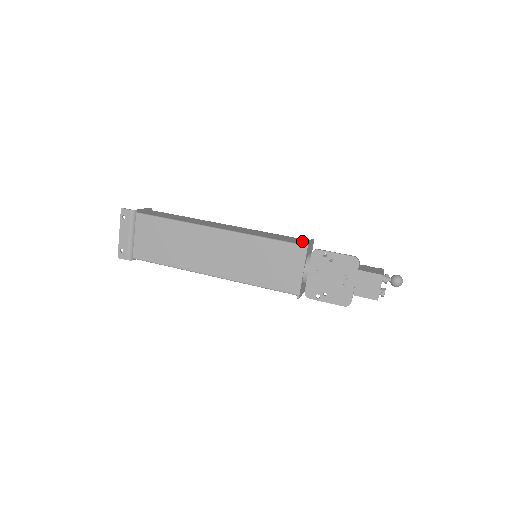
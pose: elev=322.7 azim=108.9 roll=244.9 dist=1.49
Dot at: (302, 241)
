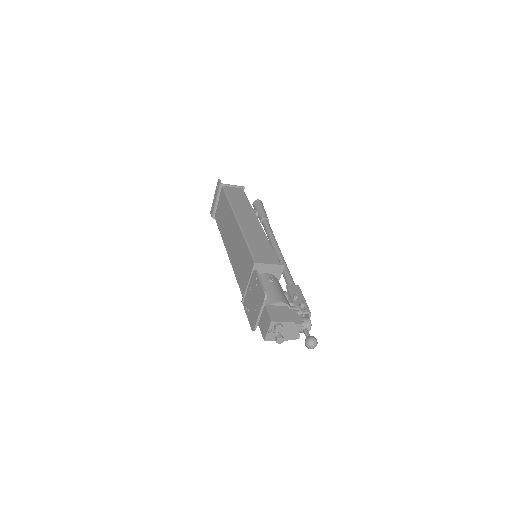
Dot at: (268, 260)
